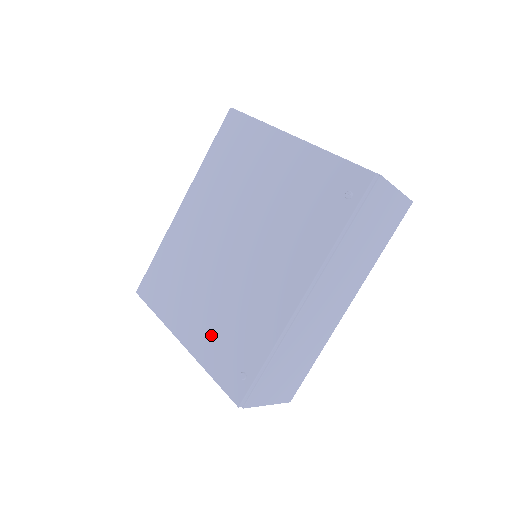
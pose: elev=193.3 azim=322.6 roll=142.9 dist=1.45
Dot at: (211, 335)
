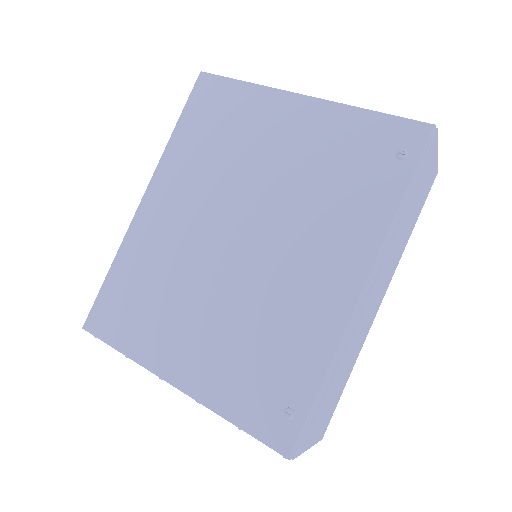
Dot at: (224, 366)
